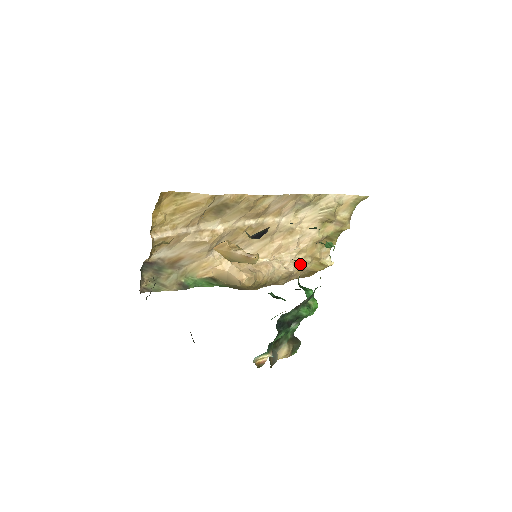
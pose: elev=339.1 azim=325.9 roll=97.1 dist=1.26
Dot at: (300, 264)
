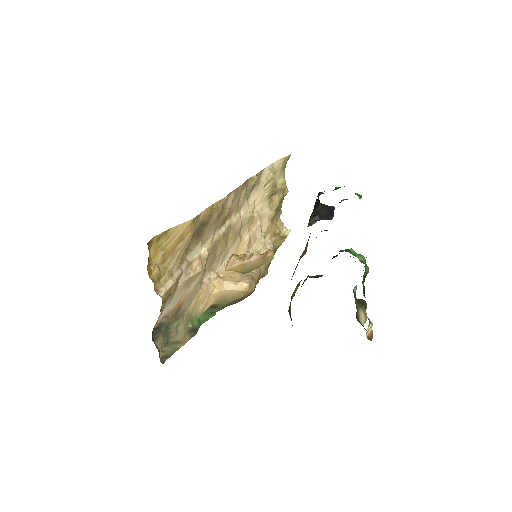
Dot at: (270, 247)
